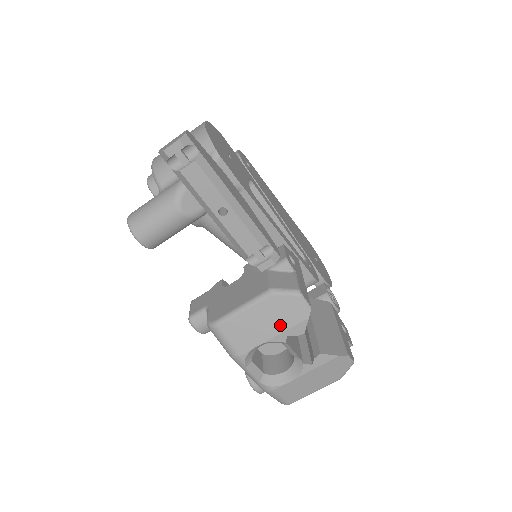
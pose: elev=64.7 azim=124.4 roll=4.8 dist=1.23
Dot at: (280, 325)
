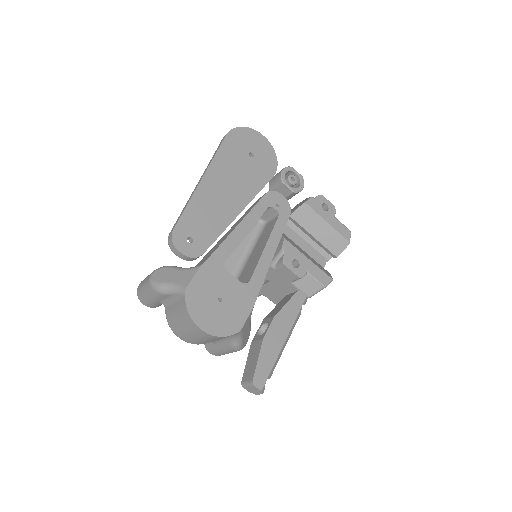
Dot at: occluded
